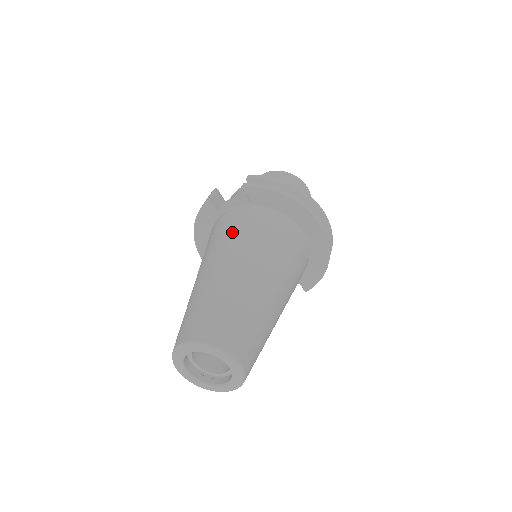
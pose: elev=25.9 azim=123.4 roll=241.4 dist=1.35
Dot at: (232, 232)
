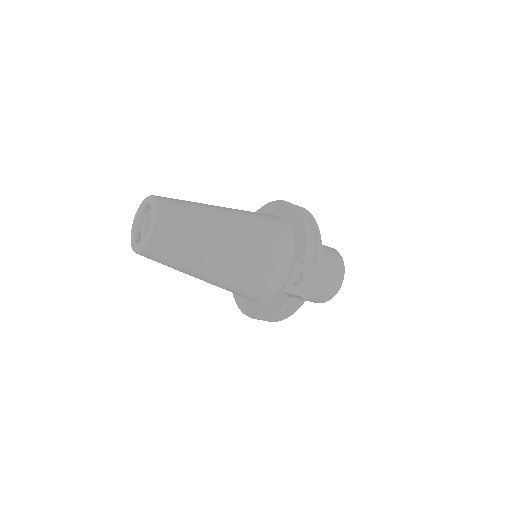
Dot at: occluded
